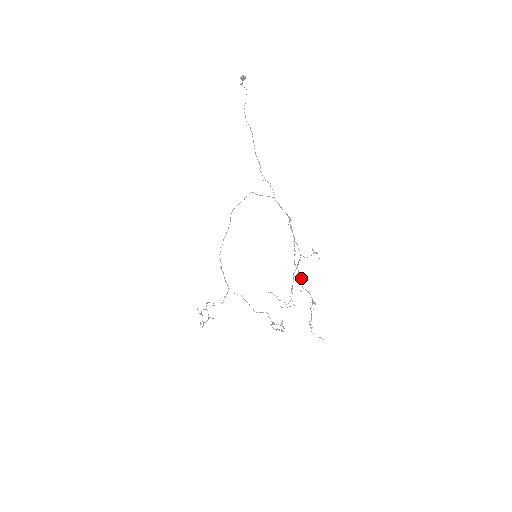
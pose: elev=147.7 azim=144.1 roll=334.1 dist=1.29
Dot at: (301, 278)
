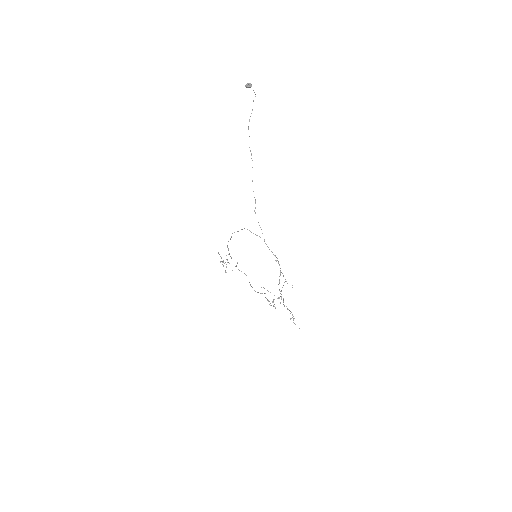
Dot at: (283, 299)
